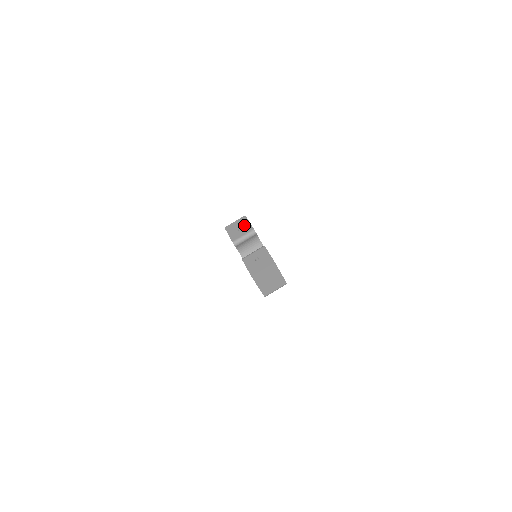
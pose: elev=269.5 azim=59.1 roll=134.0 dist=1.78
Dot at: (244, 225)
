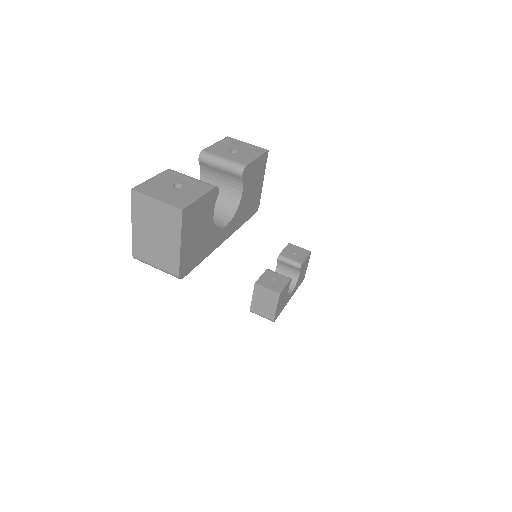
Dot at: (247, 153)
